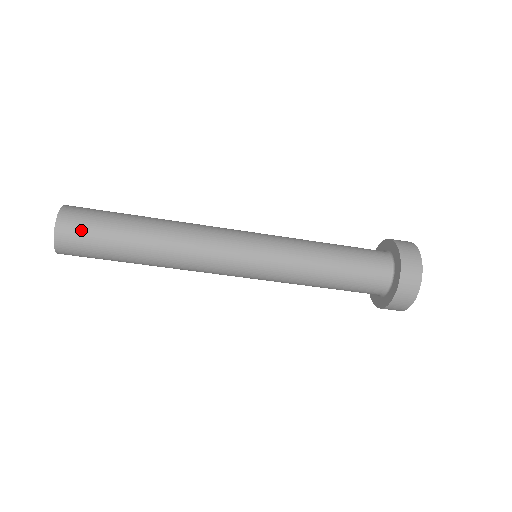
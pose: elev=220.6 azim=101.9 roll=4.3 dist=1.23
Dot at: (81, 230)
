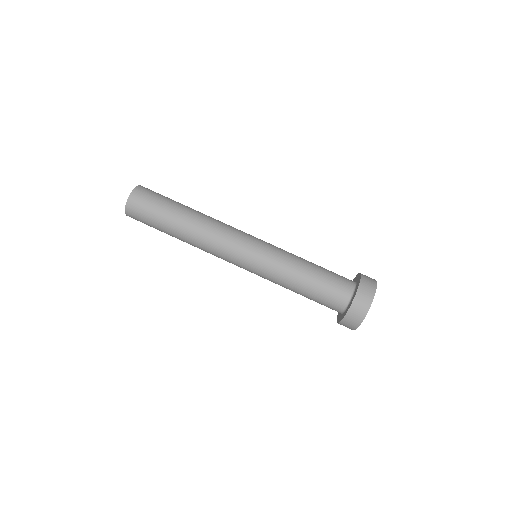
Dot at: (155, 192)
